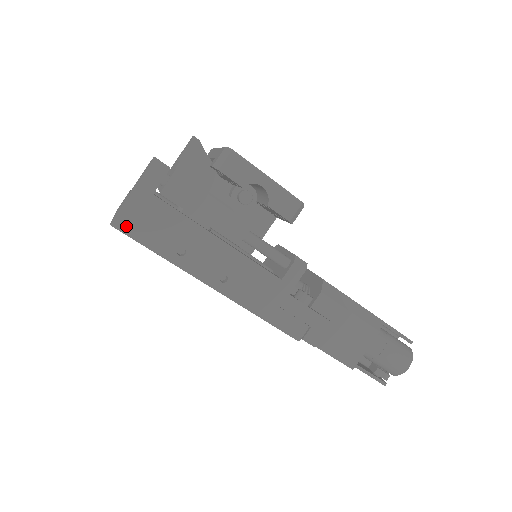
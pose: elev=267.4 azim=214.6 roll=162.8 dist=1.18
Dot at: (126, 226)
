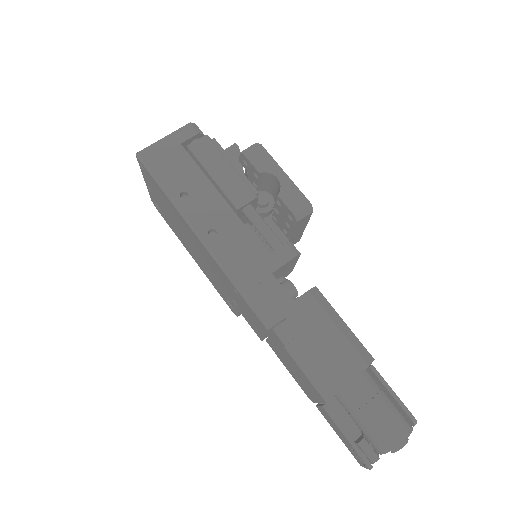
Dot at: (148, 159)
